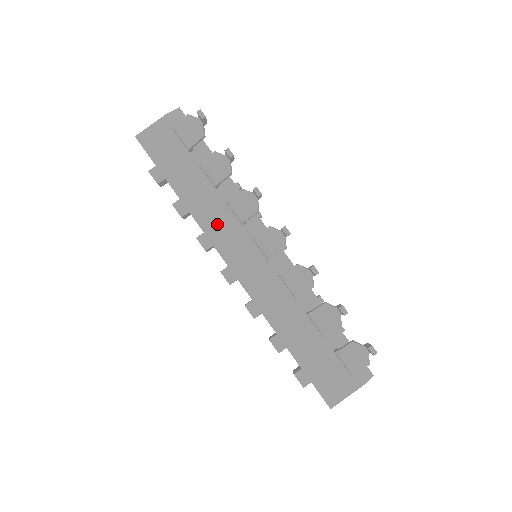
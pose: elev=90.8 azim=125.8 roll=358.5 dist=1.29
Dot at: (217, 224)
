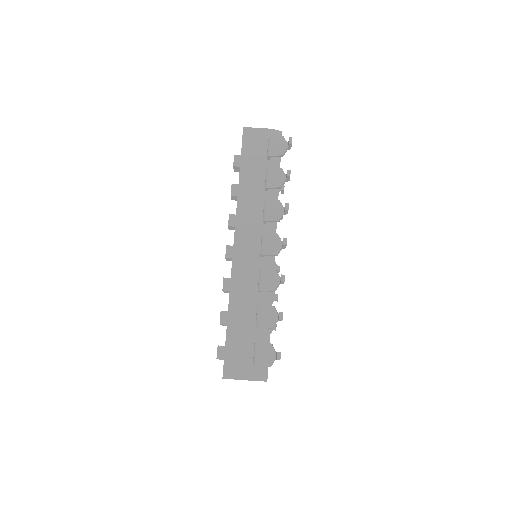
Dot at: (248, 211)
